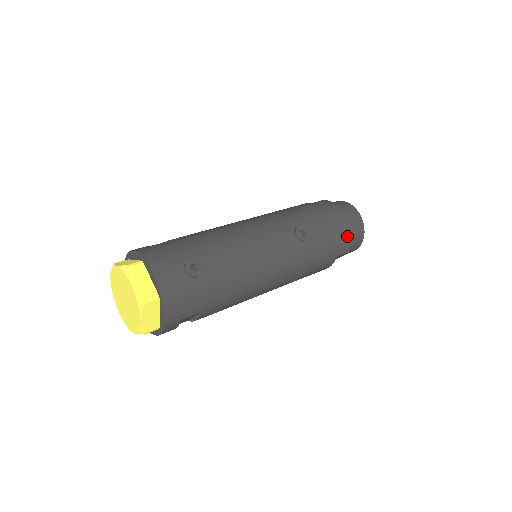
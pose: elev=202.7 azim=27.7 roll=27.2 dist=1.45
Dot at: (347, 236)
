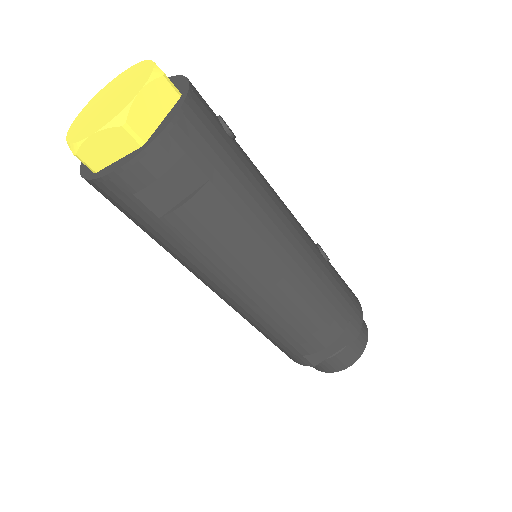
Dot at: (359, 311)
